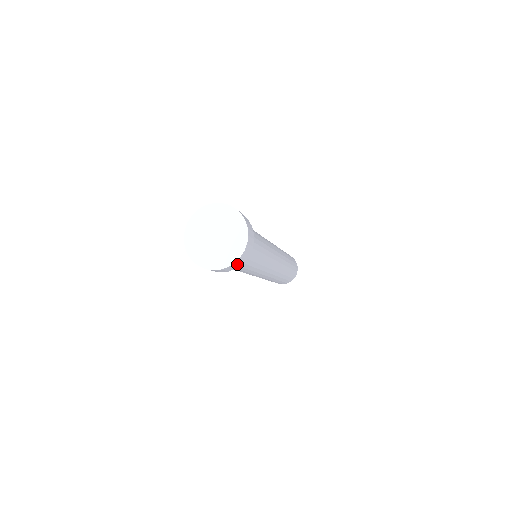
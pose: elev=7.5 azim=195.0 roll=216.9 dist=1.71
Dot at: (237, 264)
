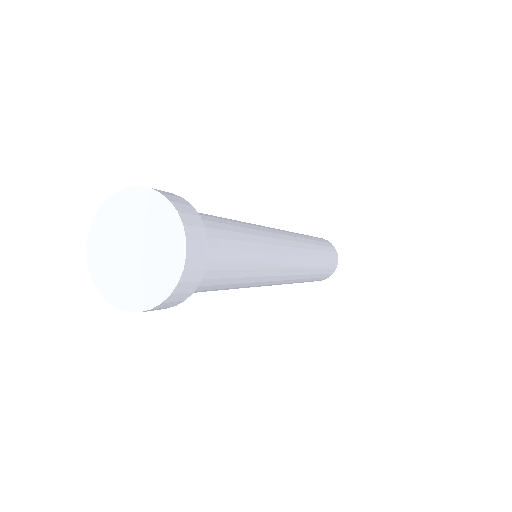
Dot at: occluded
